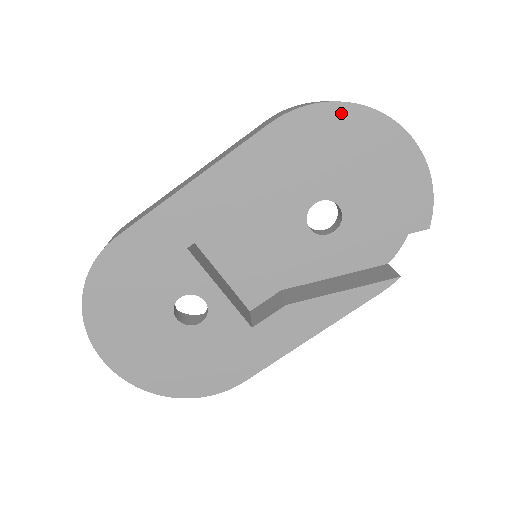
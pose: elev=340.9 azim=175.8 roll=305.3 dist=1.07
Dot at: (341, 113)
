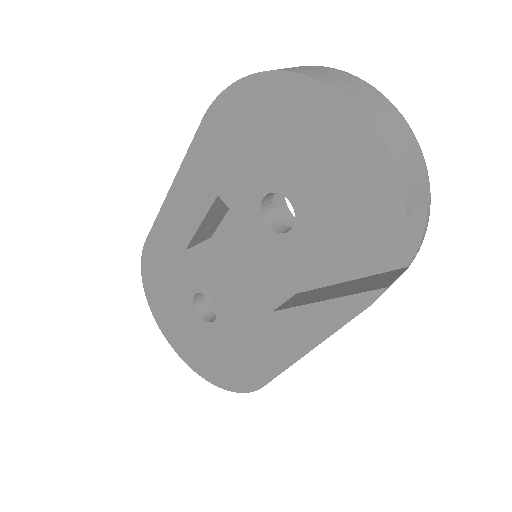
Dot at: (255, 88)
